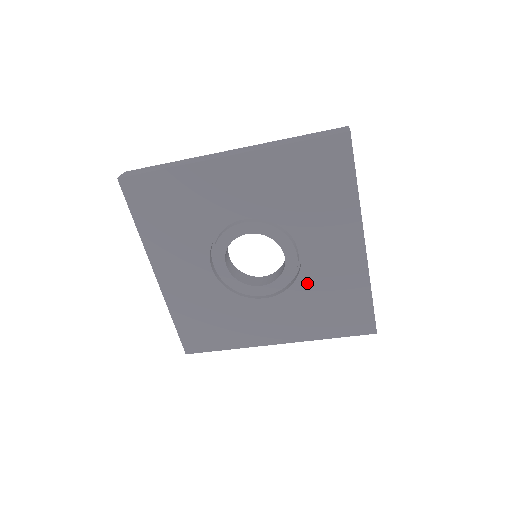
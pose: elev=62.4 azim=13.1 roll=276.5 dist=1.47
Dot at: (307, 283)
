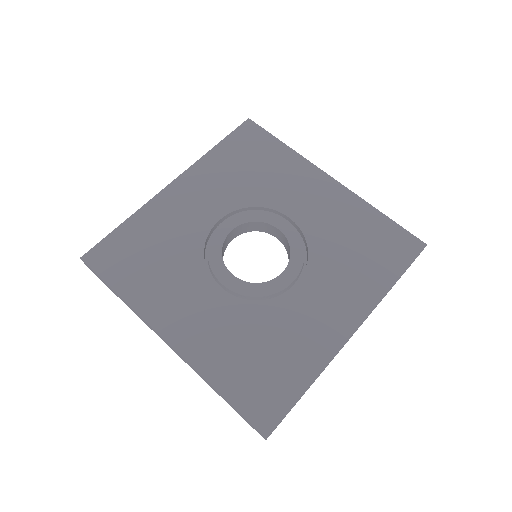
Dot at: (270, 313)
